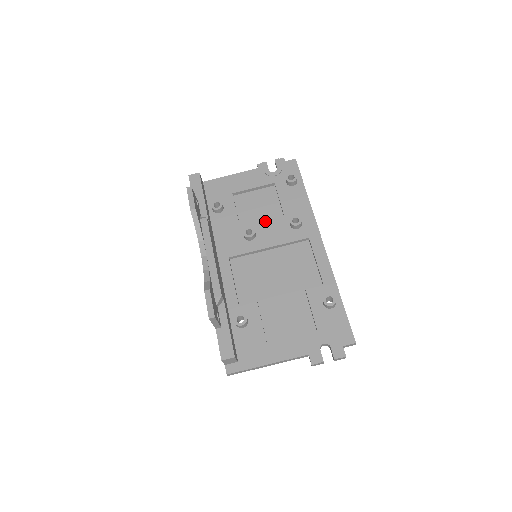
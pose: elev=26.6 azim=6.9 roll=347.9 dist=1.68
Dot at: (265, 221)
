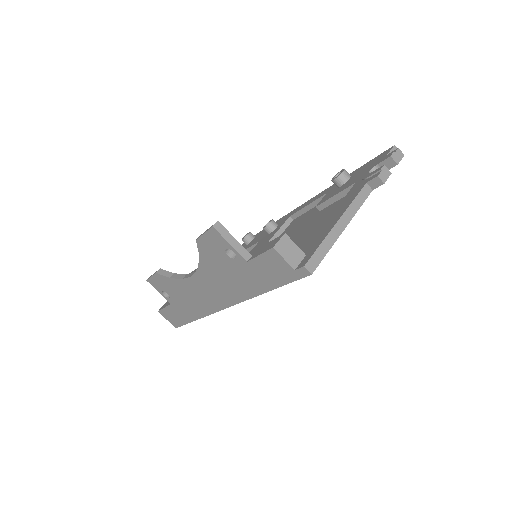
Dot at: occluded
